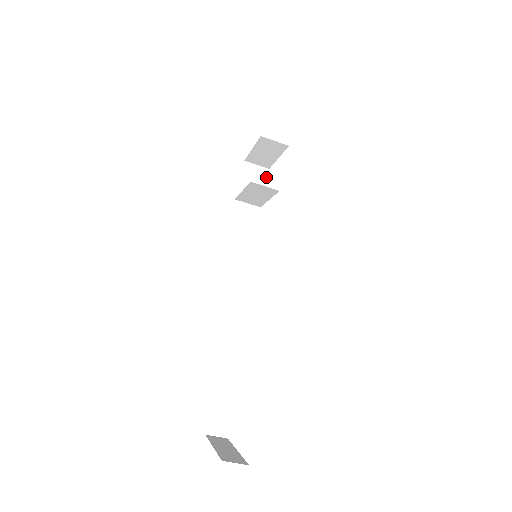
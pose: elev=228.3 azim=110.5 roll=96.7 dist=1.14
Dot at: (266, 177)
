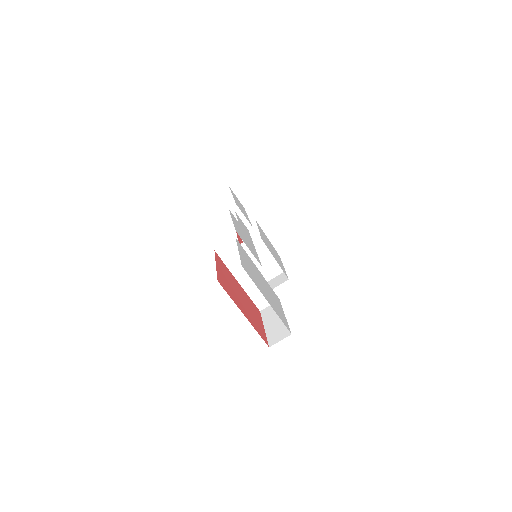
Dot at: occluded
